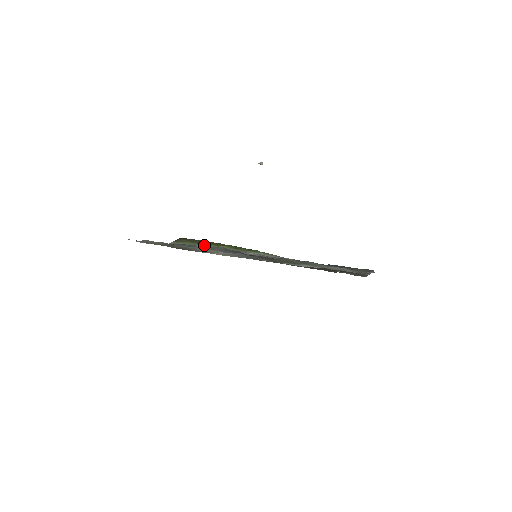
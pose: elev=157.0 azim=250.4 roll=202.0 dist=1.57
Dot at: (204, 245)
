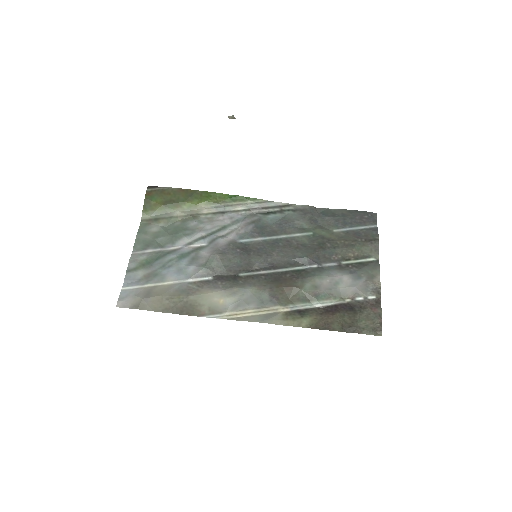
Dot at: (180, 208)
